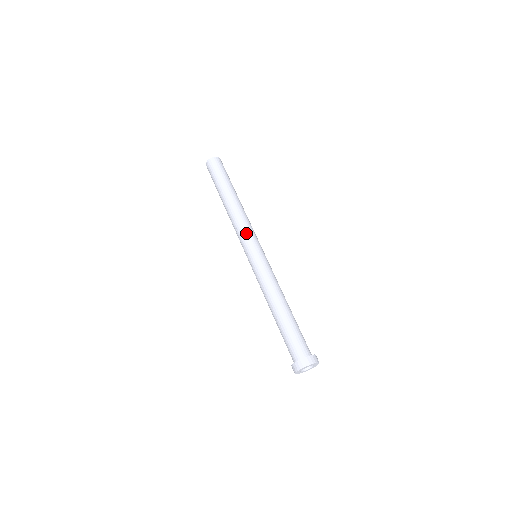
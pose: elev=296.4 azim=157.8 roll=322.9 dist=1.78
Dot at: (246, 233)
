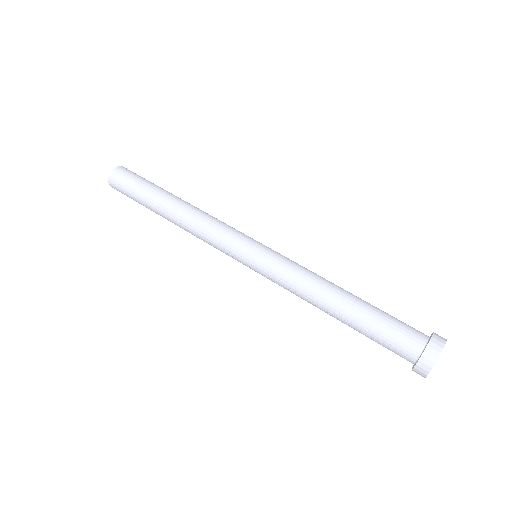
Dot at: (227, 230)
